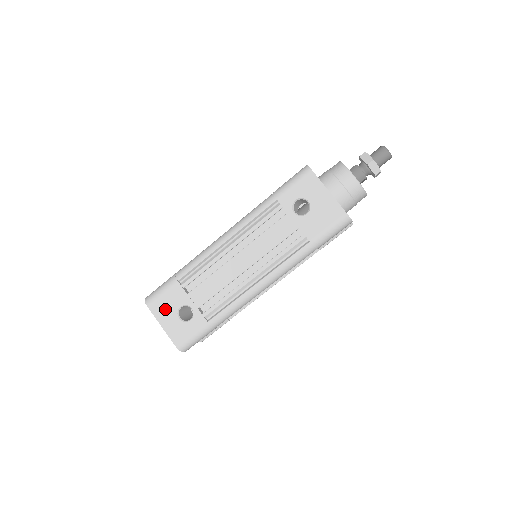
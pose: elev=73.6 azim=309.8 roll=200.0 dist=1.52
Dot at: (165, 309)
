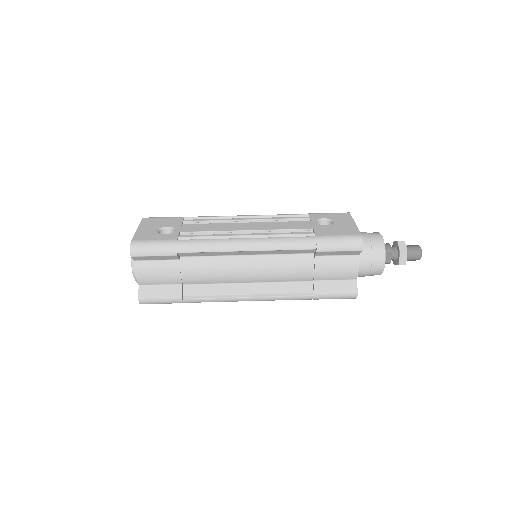
Dot at: (154, 223)
